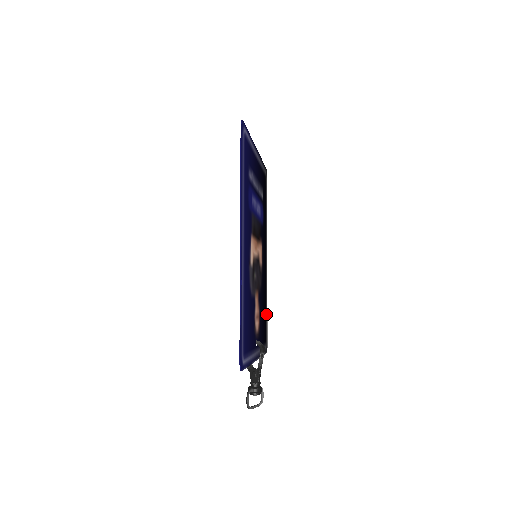
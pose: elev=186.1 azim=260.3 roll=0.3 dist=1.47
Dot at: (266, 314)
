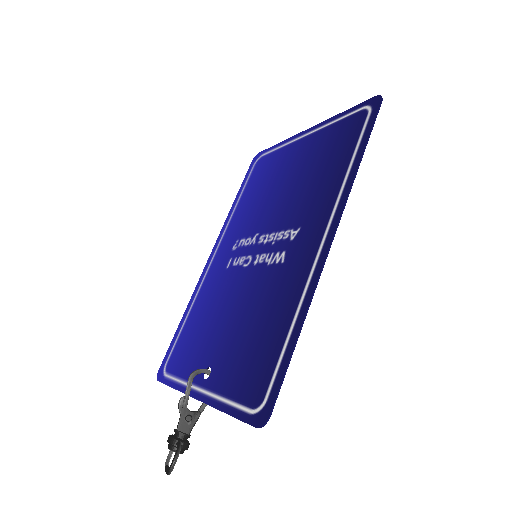
Dot at: (182, 327)
